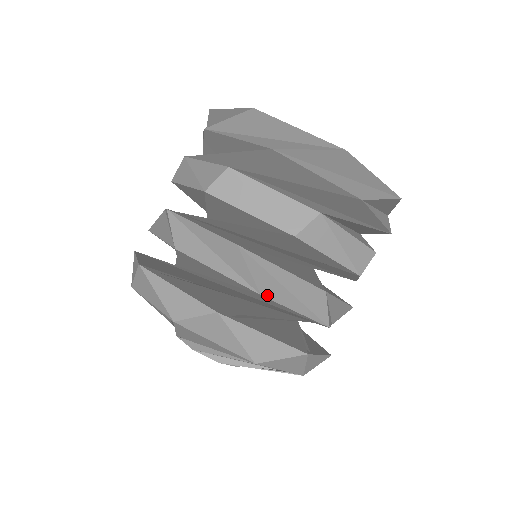
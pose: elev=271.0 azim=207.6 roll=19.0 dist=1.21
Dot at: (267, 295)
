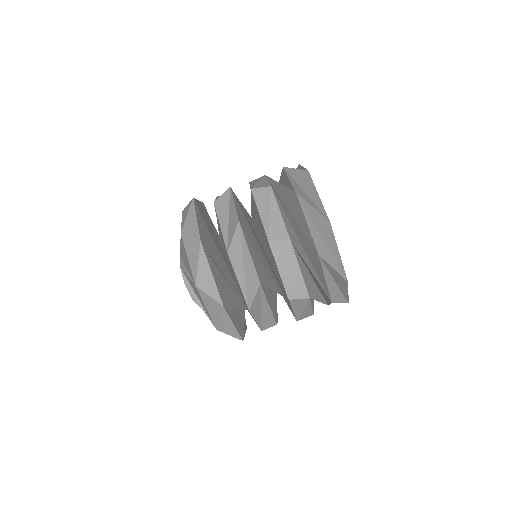
Dot at: (231, 256)
